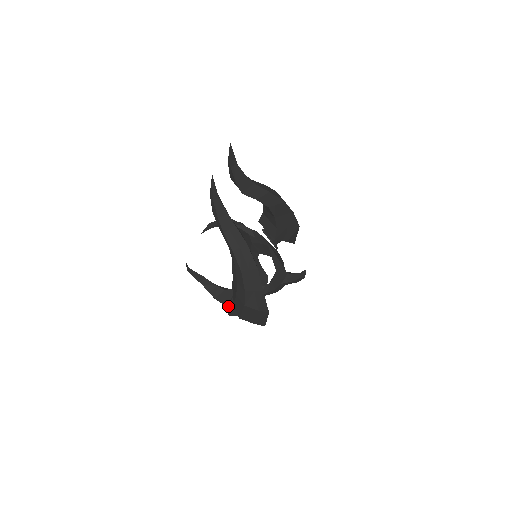
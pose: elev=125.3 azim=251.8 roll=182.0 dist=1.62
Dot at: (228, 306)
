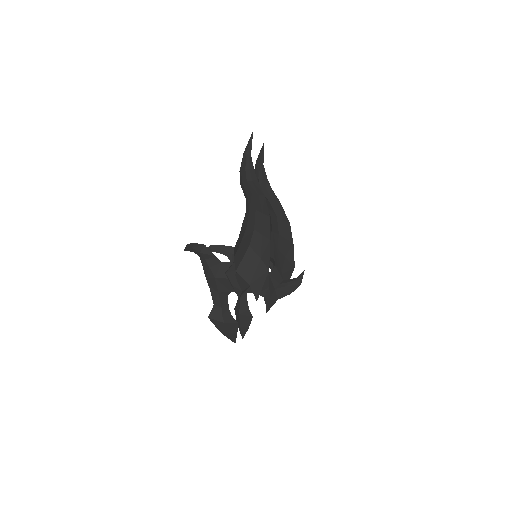
Dot at: (215, 296)
